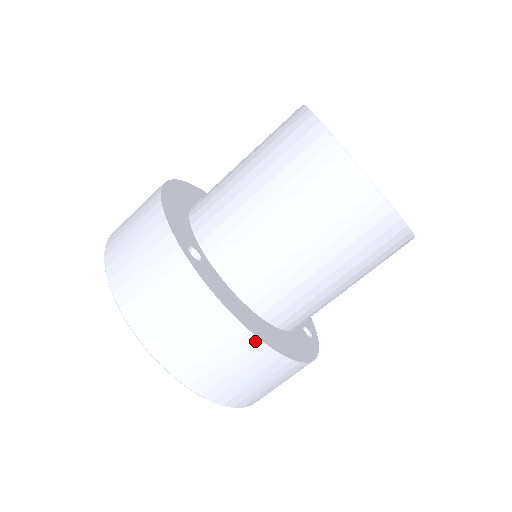
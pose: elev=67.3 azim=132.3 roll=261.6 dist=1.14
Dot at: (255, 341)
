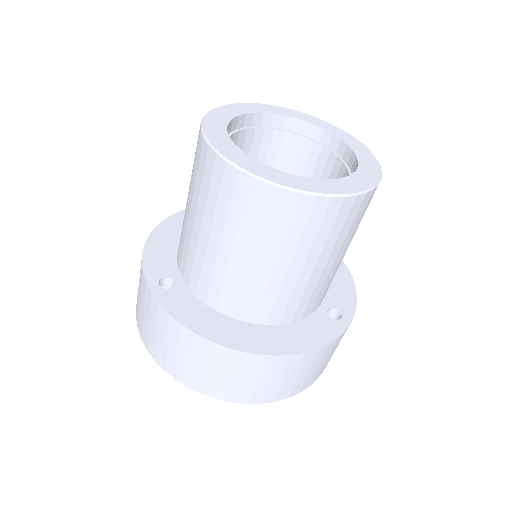
Dot at: (222, 349)
